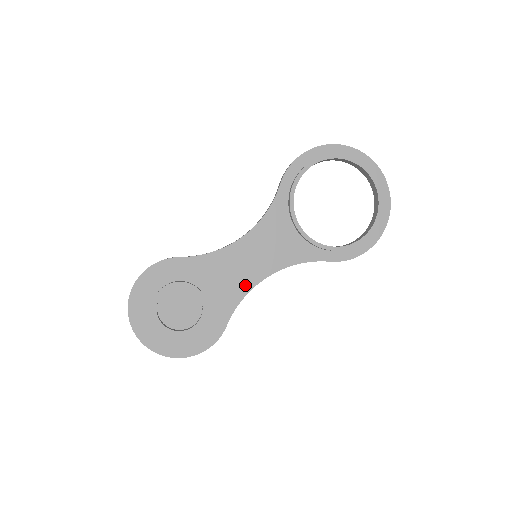
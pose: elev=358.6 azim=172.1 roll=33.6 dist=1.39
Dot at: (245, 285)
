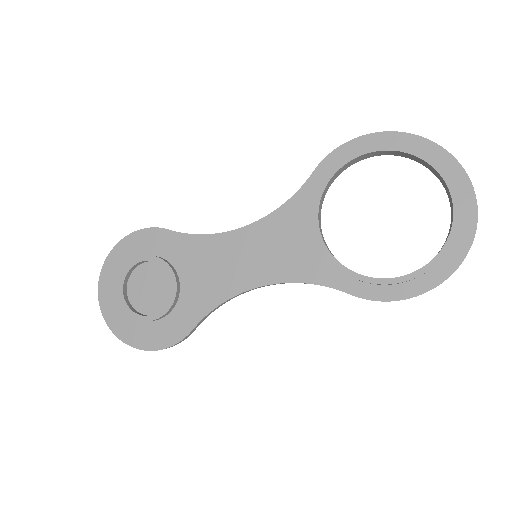
Dot at: (229, 287)
